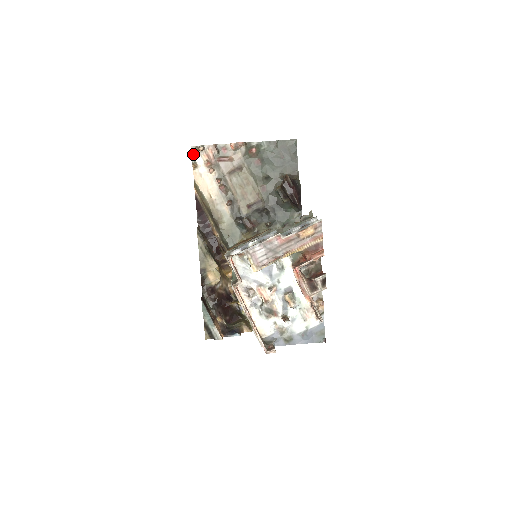
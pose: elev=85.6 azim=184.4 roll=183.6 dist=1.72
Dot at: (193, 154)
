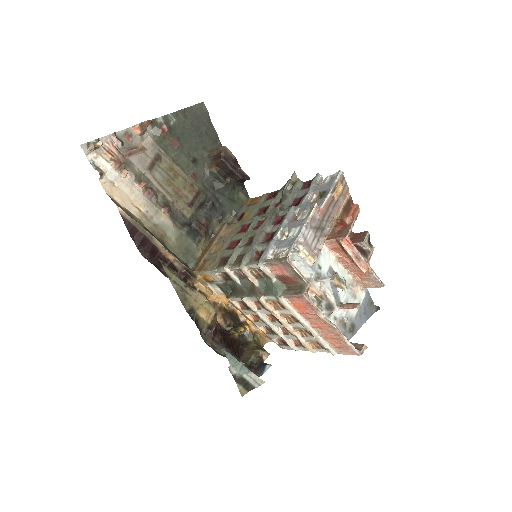
Dot at: (88, 156)
